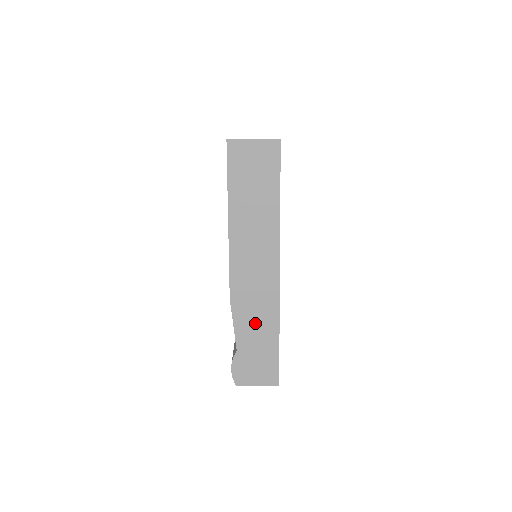
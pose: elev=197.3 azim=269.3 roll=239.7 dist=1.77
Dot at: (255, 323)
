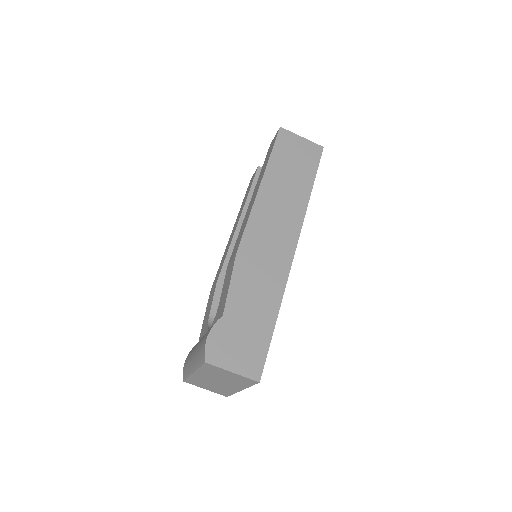
Dot at: (255, 291)
